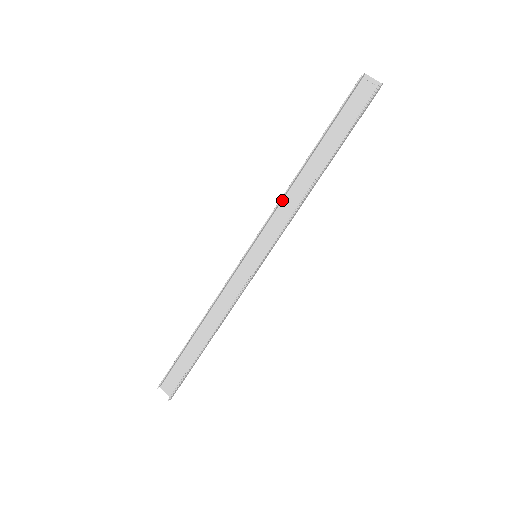
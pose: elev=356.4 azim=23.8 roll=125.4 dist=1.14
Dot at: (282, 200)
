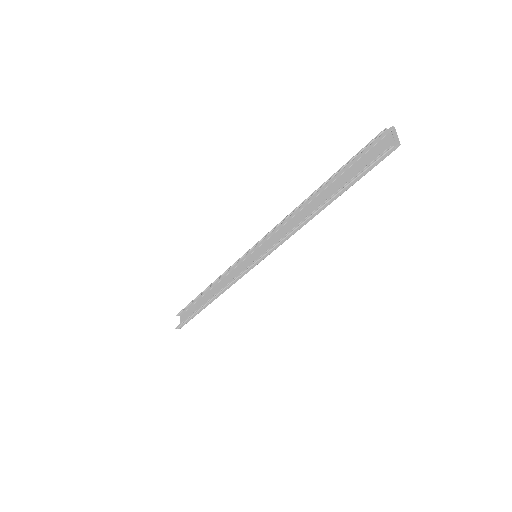
Dot at: (290, 219)
